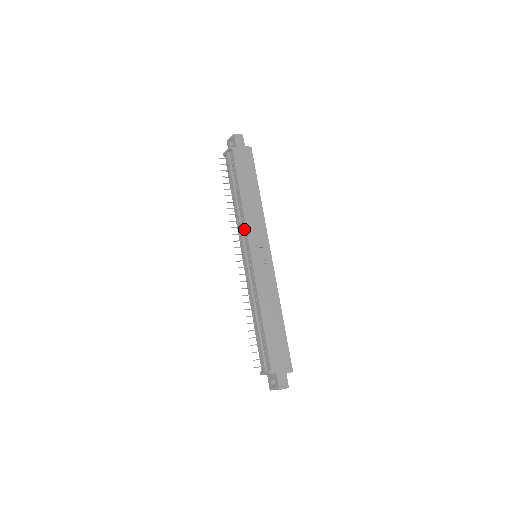
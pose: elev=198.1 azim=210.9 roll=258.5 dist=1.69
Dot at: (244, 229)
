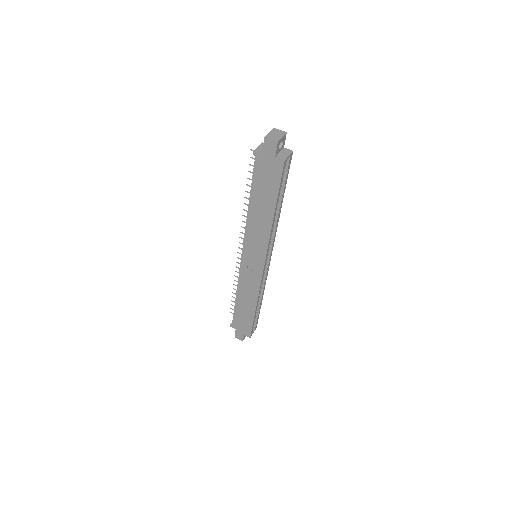
Dot at: (245, 234)
